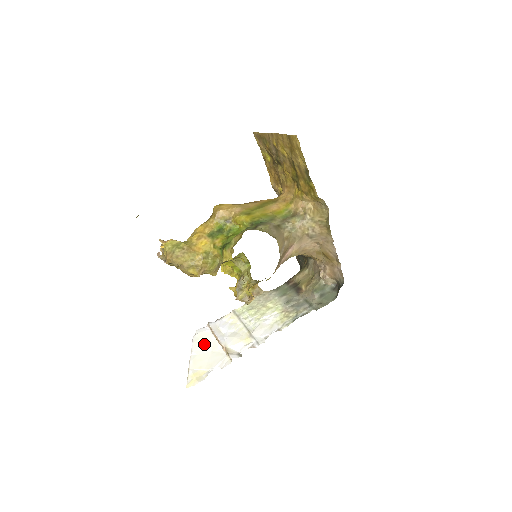
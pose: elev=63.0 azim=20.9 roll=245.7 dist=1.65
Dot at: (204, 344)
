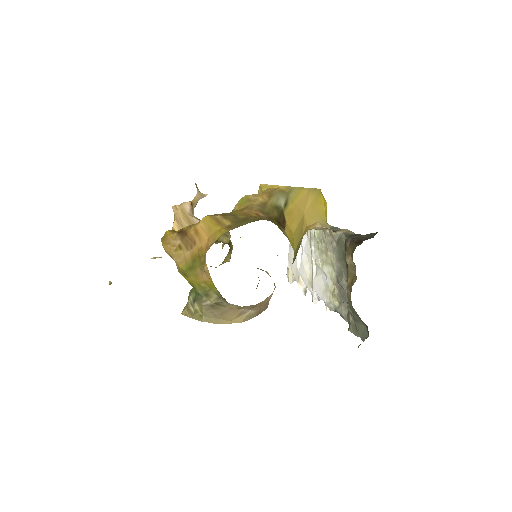
Dot at: occluded
